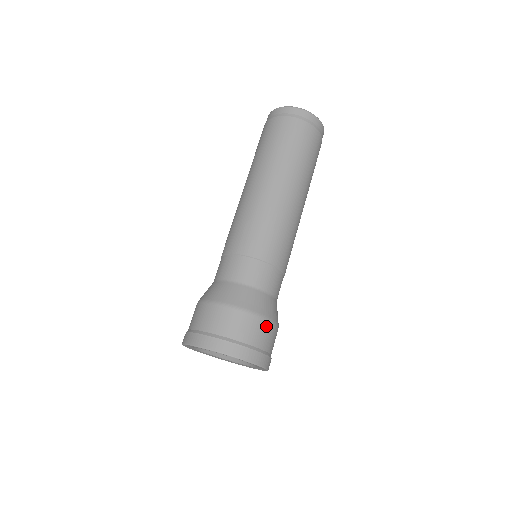
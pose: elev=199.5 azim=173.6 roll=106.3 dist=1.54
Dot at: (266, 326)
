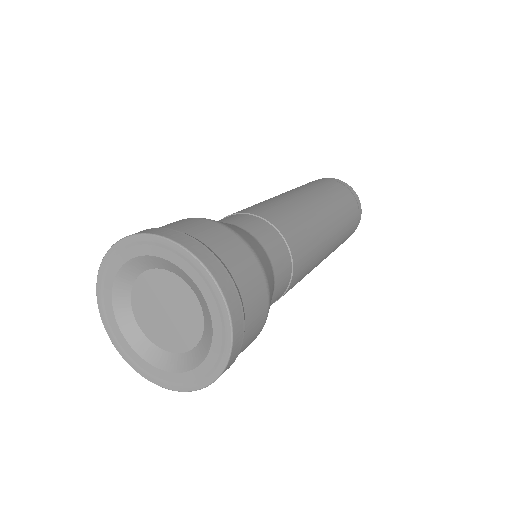
Dot at: (255, 269)
